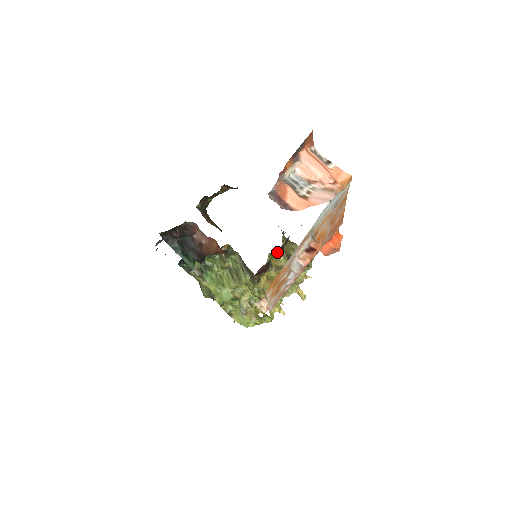
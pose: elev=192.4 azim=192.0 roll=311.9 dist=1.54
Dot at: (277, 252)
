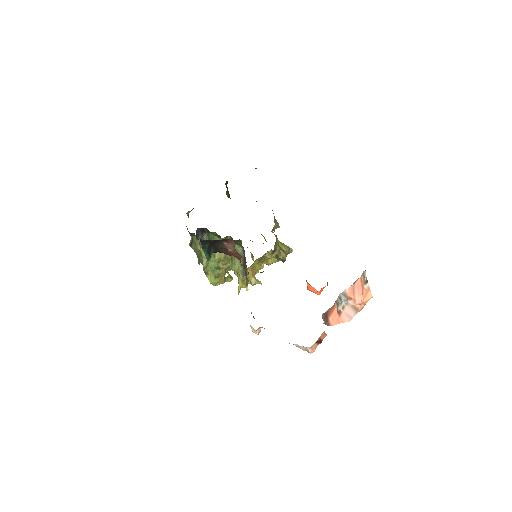
Dot at: occluded
